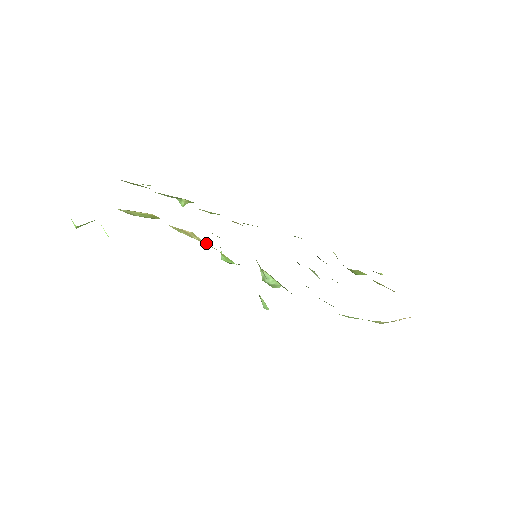
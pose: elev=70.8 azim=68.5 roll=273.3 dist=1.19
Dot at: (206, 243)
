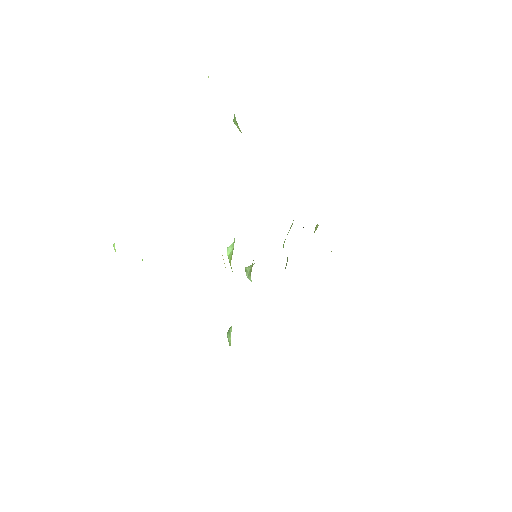
Dot at: occluded
